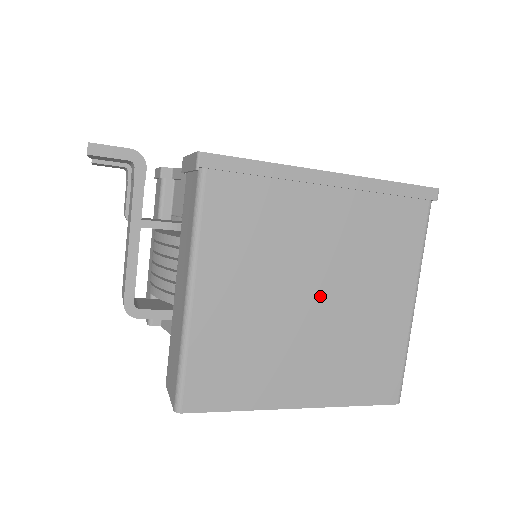
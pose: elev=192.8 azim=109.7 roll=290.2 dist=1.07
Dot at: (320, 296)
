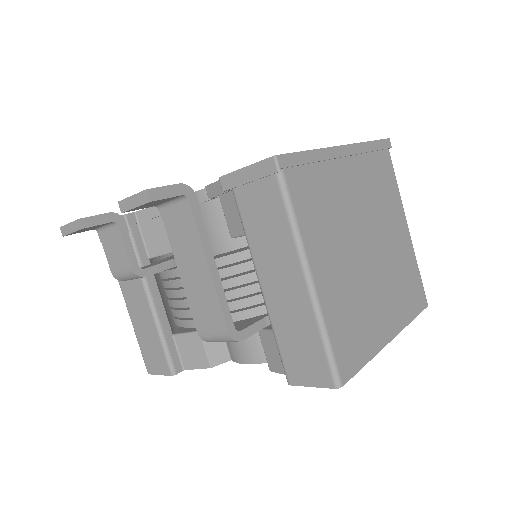
Dot at: (371, 245)
